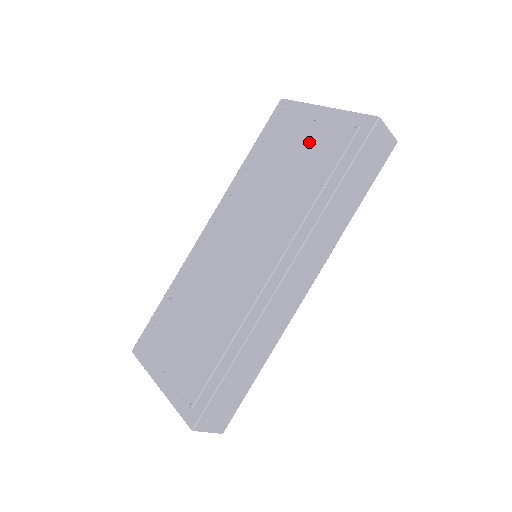
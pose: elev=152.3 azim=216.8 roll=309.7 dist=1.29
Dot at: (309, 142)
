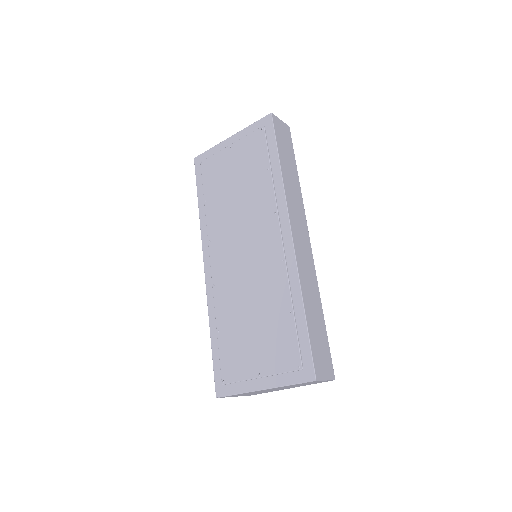
Dot at: (238, 159)
